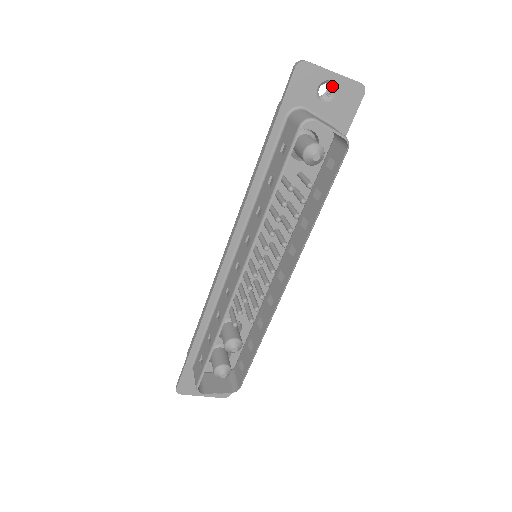
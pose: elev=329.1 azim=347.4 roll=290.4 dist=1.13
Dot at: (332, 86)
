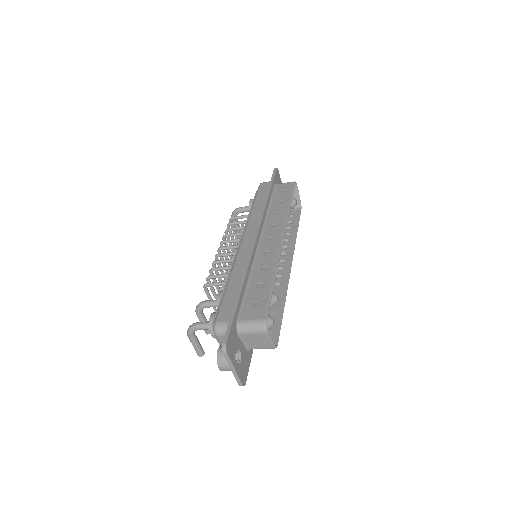
Dot at: occluded
